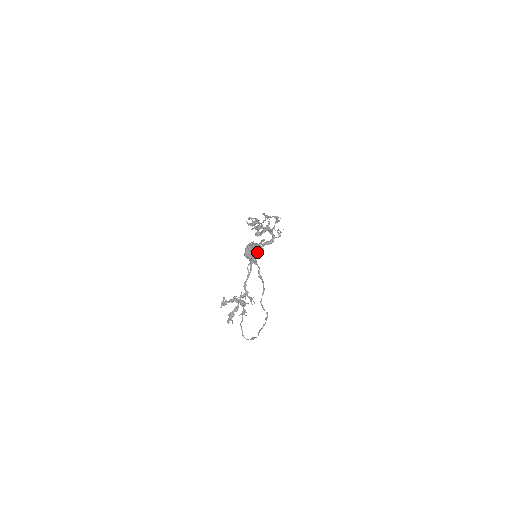
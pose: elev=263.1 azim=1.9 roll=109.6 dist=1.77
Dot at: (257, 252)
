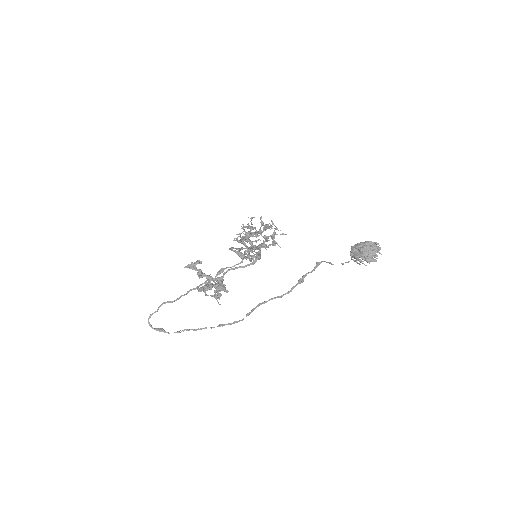
Dot at: occluded
